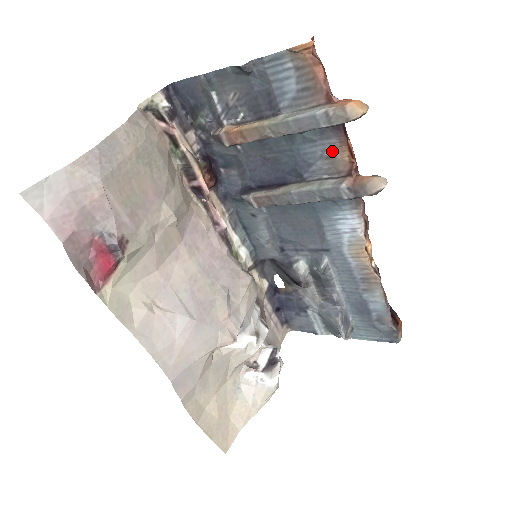
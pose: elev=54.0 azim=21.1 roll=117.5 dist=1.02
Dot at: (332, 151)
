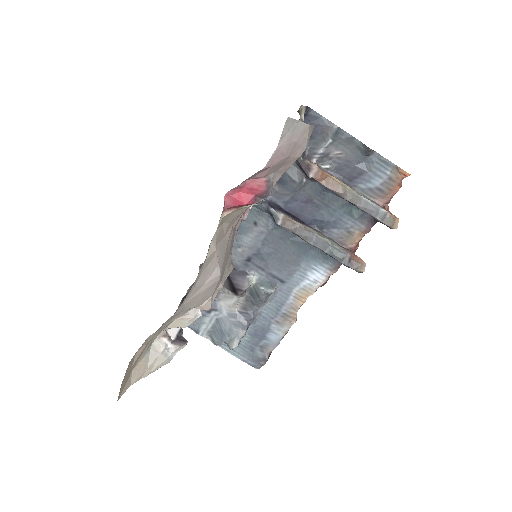
Dot at: (355, 231)
